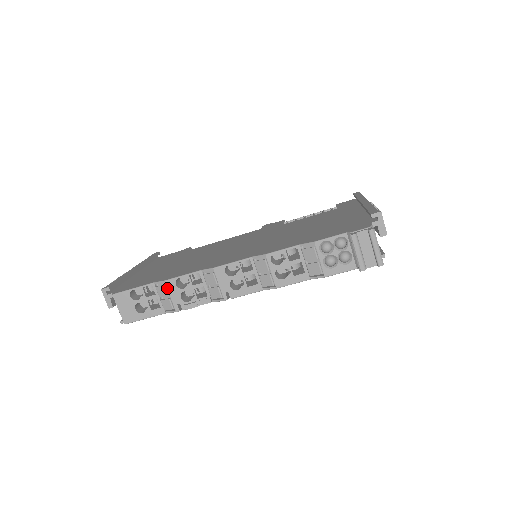
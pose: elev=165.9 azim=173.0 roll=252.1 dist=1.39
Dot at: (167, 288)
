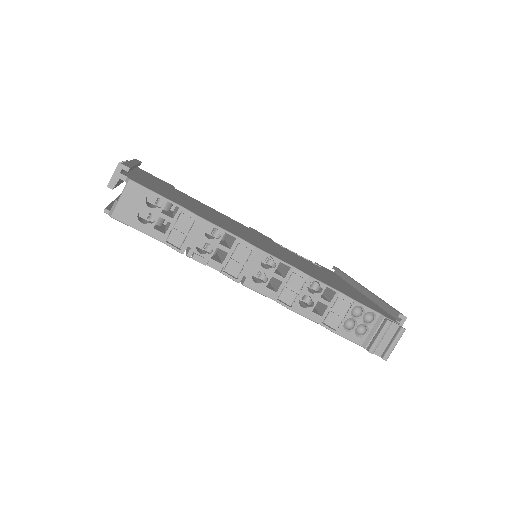
Dot at: (194, 224)
